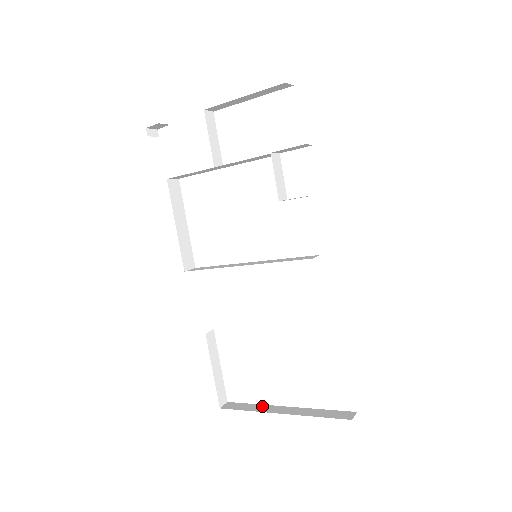
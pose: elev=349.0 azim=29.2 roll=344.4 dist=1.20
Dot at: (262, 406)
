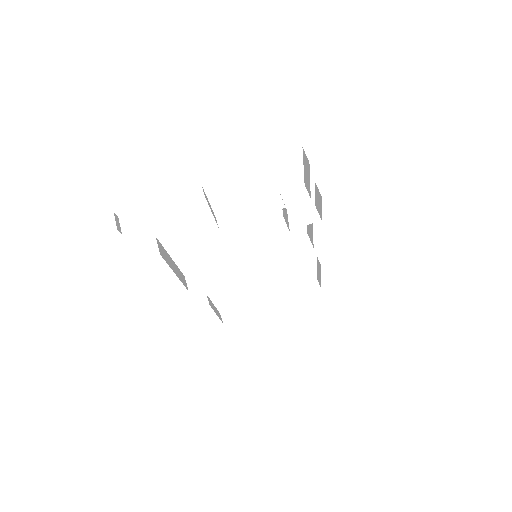
Dot at: (252, 305)
